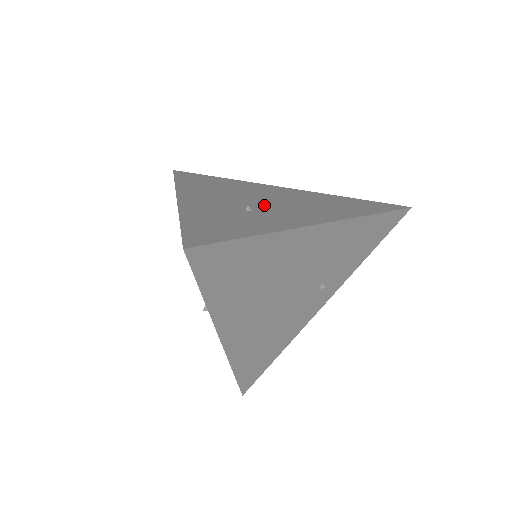
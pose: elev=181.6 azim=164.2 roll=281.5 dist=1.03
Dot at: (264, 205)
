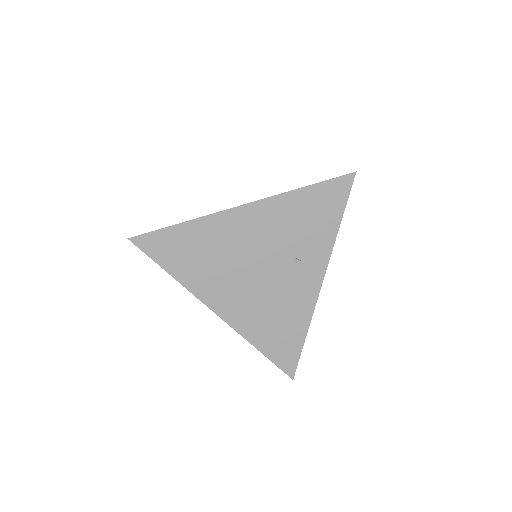
Dot at: occluded
